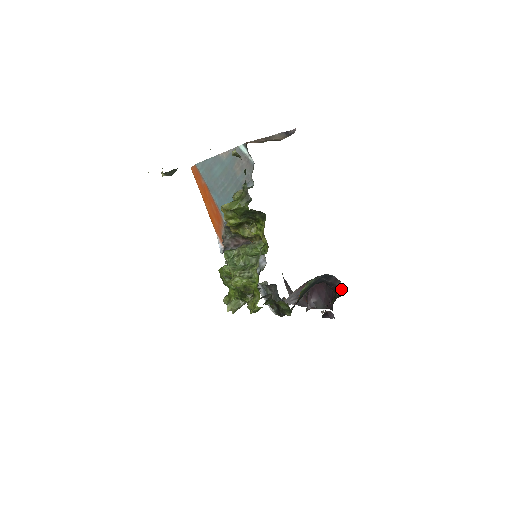
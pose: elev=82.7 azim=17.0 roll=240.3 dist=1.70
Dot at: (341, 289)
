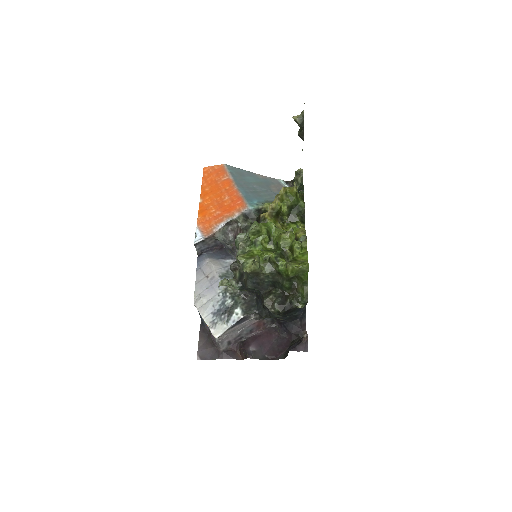
Dot at: occluded
